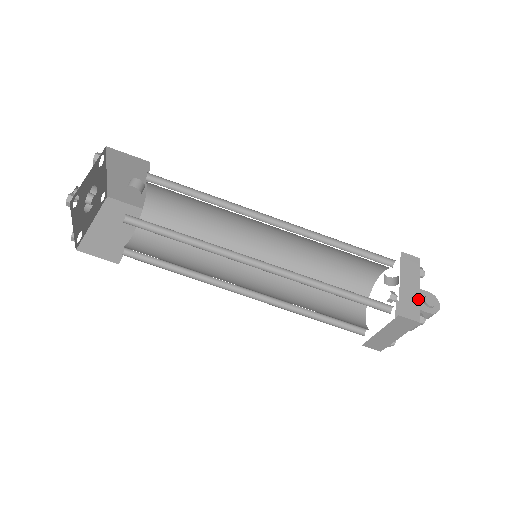
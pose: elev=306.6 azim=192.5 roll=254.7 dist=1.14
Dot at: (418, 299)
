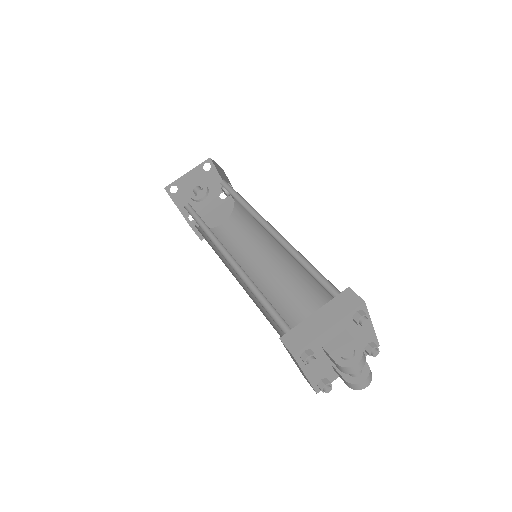
Dot at: (315, 336)
